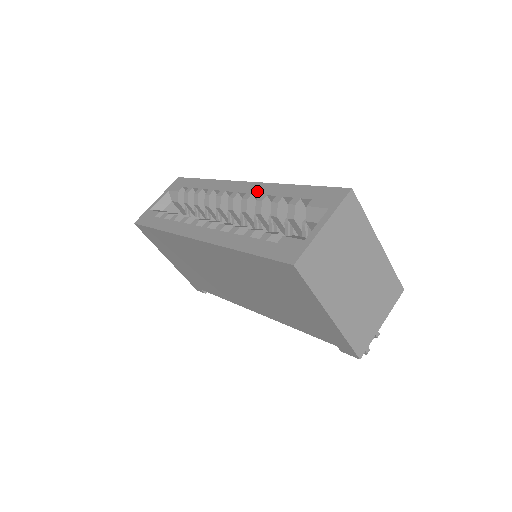
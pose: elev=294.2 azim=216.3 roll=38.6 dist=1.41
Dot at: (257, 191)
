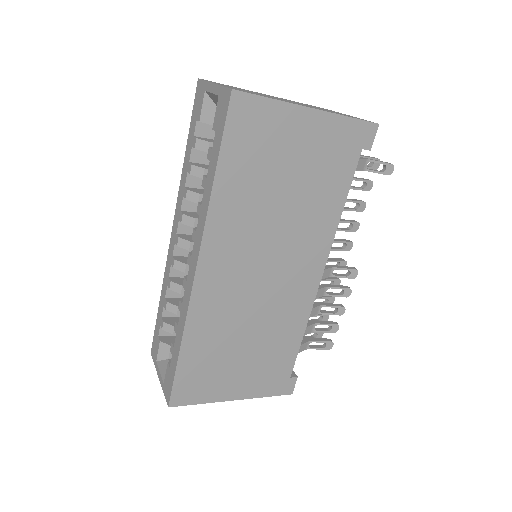
Dot at: (180, 204)
